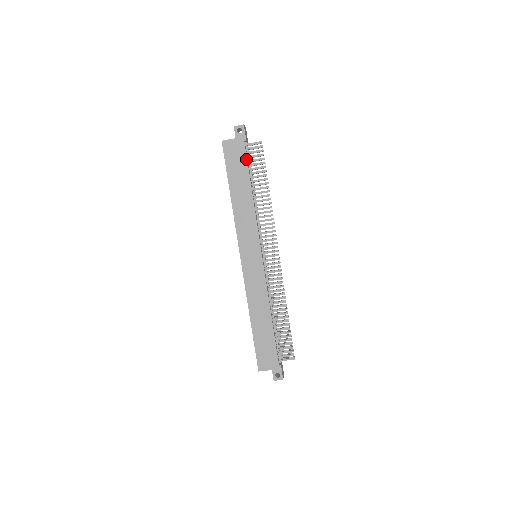
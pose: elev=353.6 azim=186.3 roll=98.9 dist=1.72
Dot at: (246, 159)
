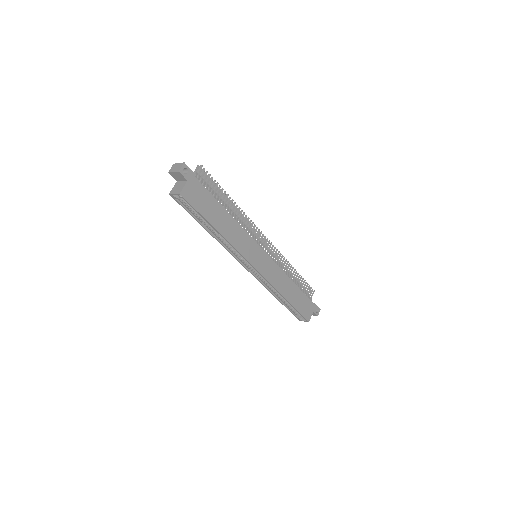
Dot at: (207, 191)
